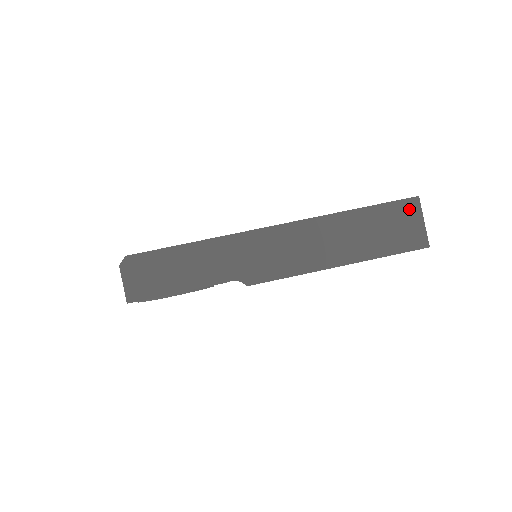
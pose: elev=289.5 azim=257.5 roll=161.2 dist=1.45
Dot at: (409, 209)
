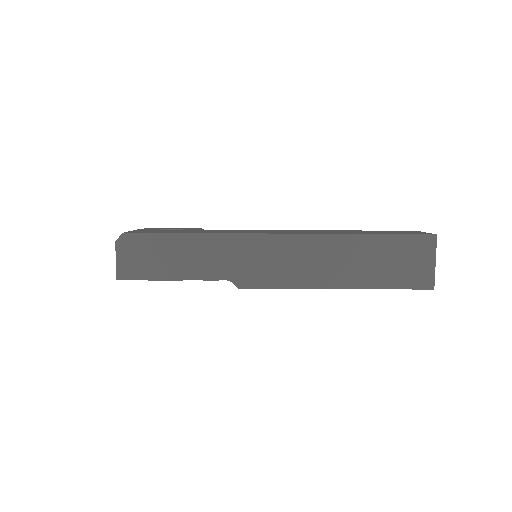
Dot at: (423, 246)
